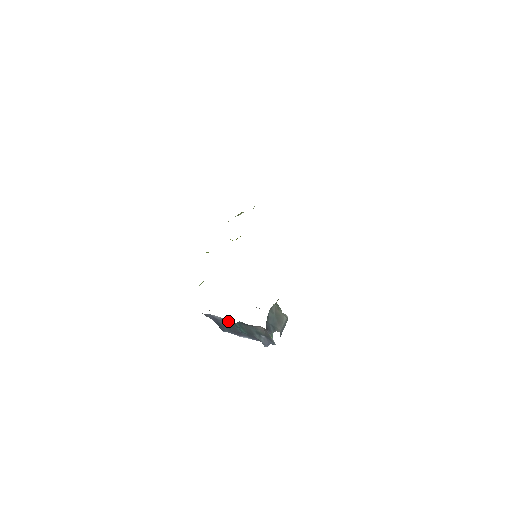
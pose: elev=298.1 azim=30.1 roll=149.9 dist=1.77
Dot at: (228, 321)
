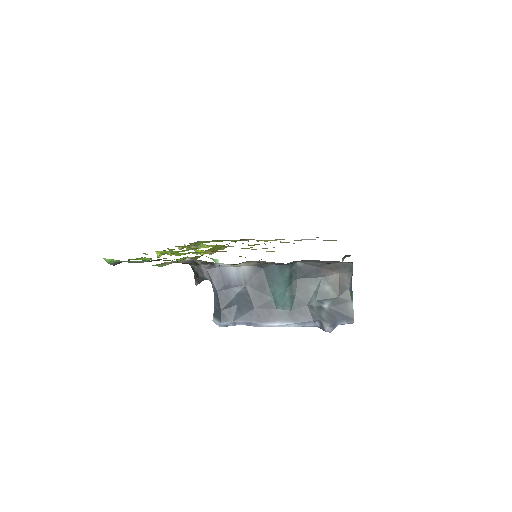
Dot at: (260, 277)
